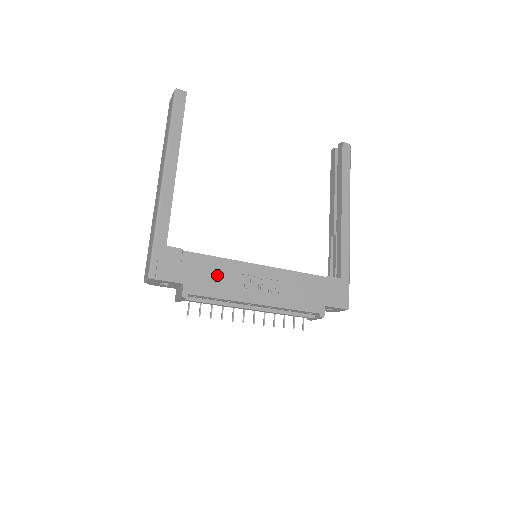
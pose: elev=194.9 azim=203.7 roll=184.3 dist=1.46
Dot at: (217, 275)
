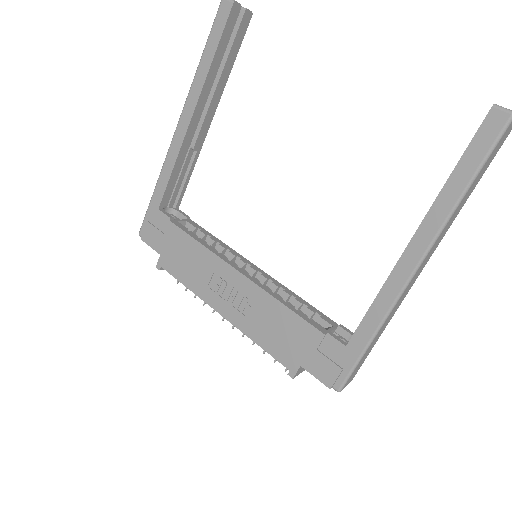
Dot at: (191, 261)
